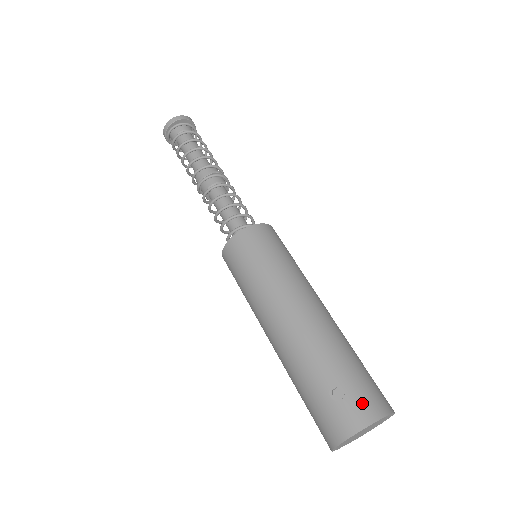
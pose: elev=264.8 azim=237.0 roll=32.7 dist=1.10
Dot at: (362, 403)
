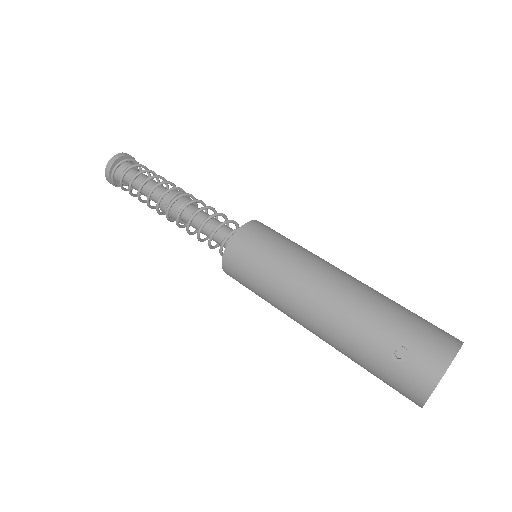
Dot at: (429, 352)
